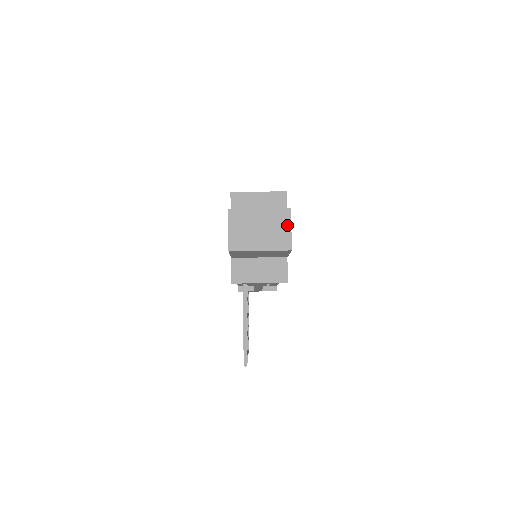
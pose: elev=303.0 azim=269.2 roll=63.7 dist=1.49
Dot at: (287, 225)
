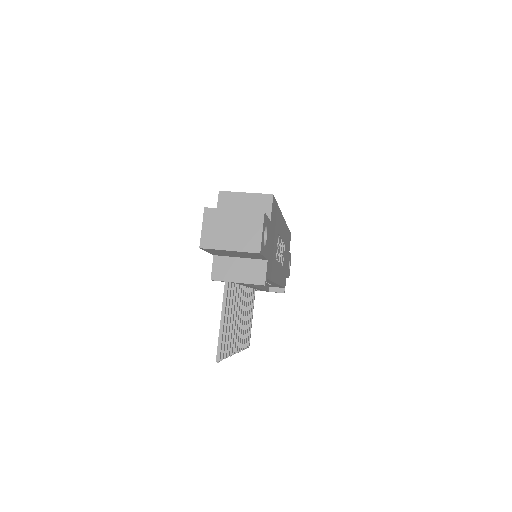
Dot at: (259, 228)
